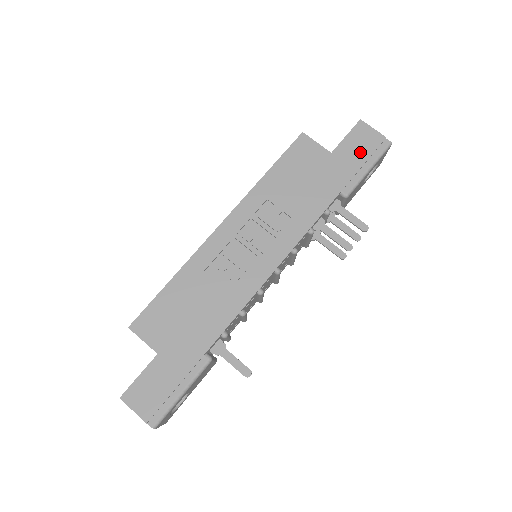
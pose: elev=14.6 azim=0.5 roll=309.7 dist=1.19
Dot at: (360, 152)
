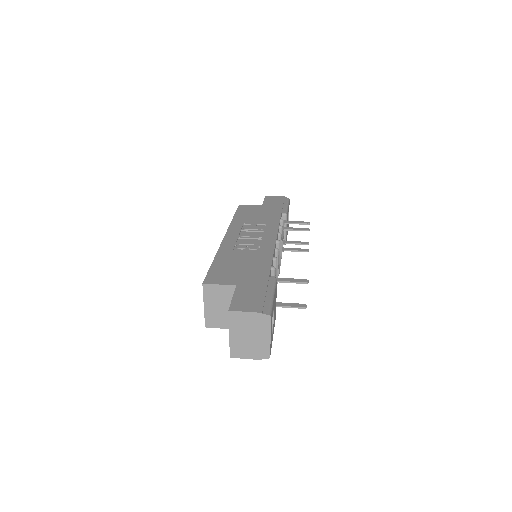
Dot at: (277, 202)
